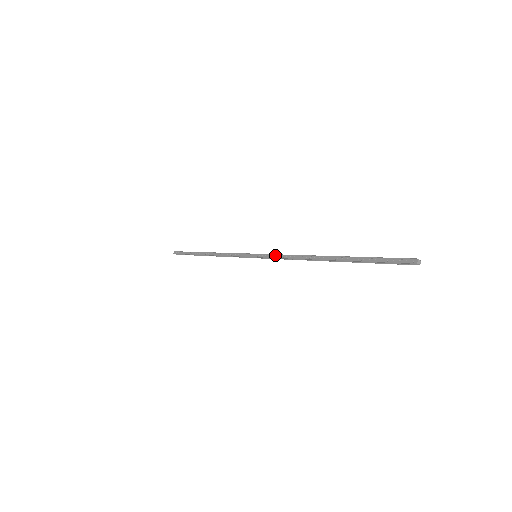
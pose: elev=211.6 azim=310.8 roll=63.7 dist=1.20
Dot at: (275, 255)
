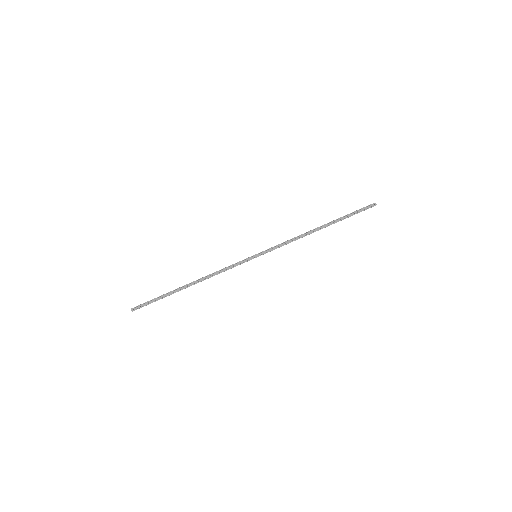
Dot at: (278, 246)
